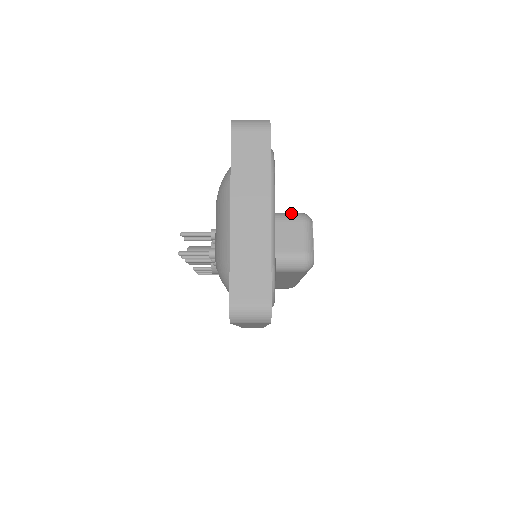
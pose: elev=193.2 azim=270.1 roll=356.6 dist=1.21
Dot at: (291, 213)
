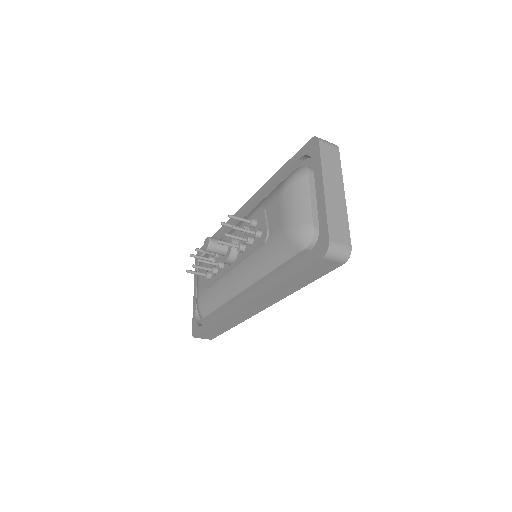
Dot at: occluded
